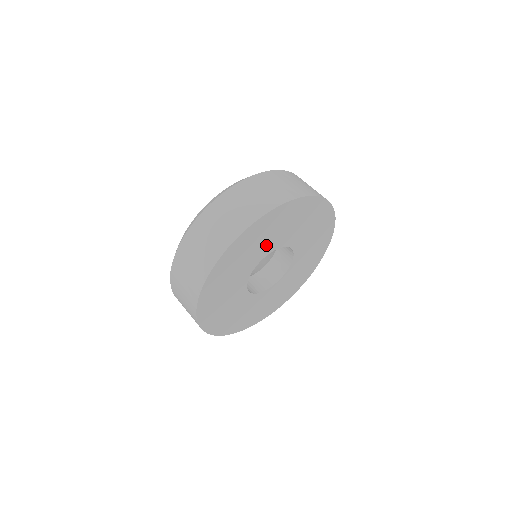
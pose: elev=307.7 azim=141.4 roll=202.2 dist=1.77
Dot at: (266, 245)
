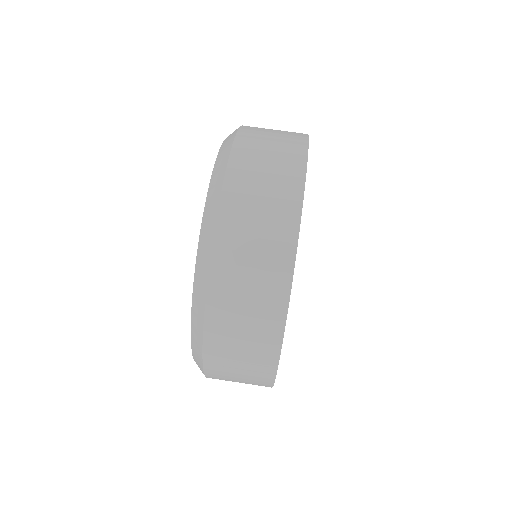
Dot at: occluded
